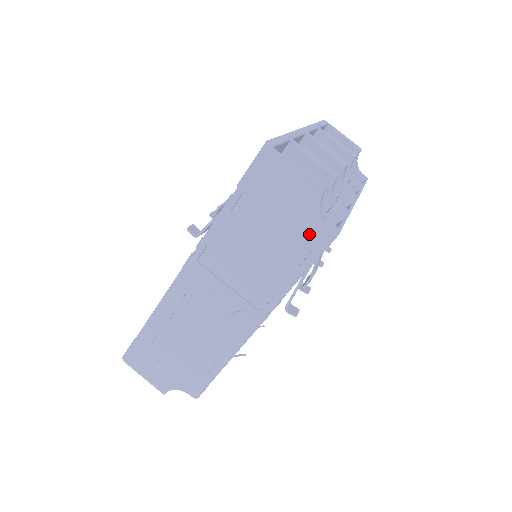
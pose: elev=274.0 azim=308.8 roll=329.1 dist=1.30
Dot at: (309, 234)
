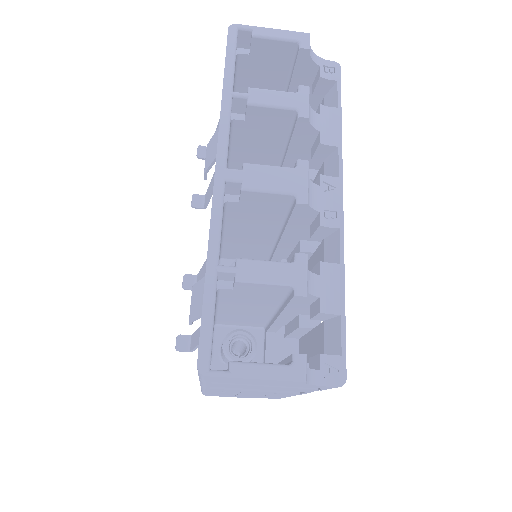
Dot at: (311, 387)
